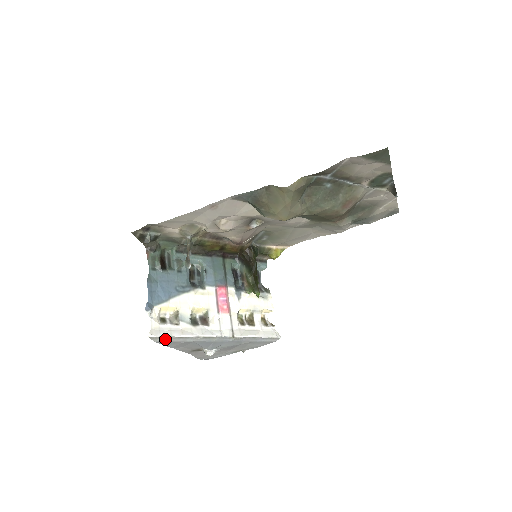
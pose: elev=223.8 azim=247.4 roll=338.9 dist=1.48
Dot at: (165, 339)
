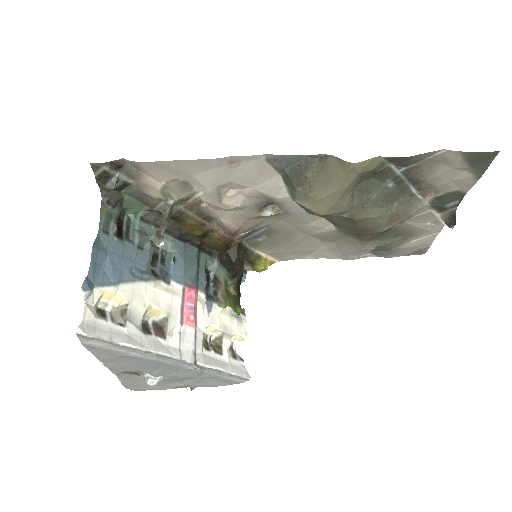
Dot at: (100, 343)
